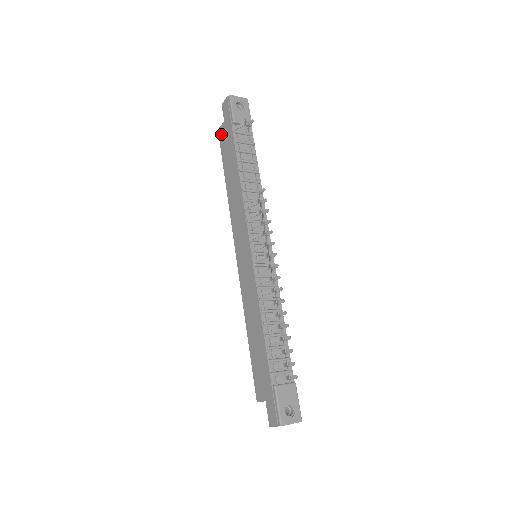
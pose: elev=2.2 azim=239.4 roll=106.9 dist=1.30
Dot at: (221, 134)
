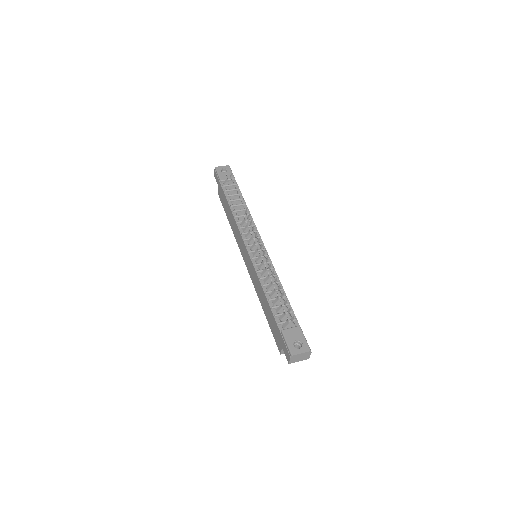
Dot at: (219, 194)
